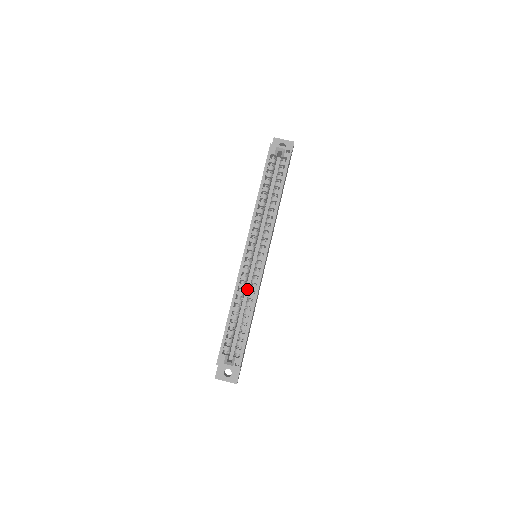
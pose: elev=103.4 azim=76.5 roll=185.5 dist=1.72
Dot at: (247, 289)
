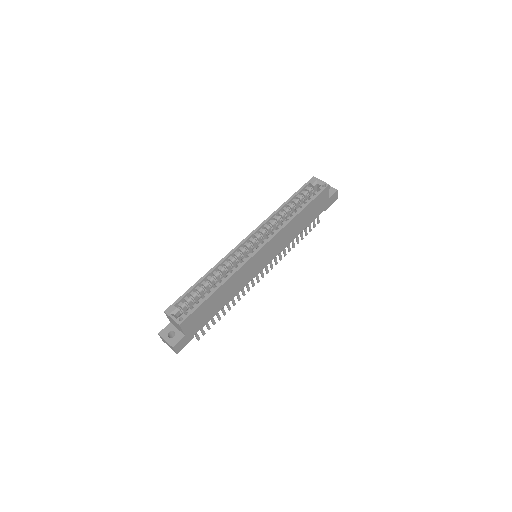
Dot at: occluded
